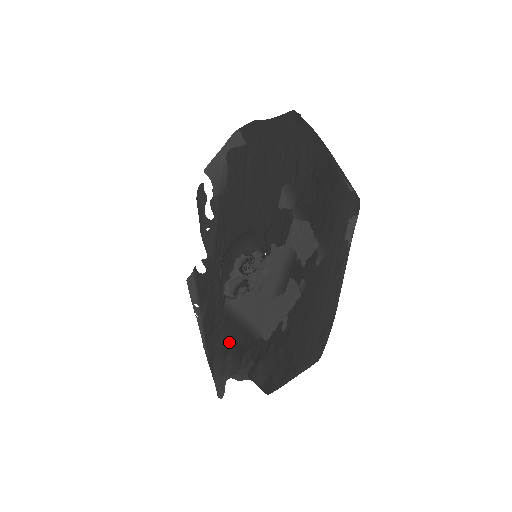
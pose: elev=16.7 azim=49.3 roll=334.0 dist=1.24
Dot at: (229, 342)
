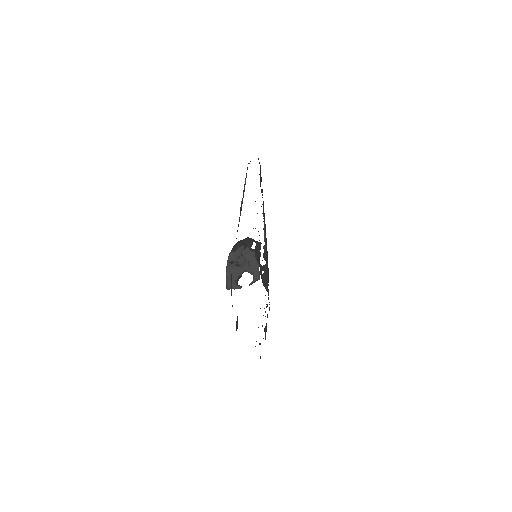
Dot at: occluded
